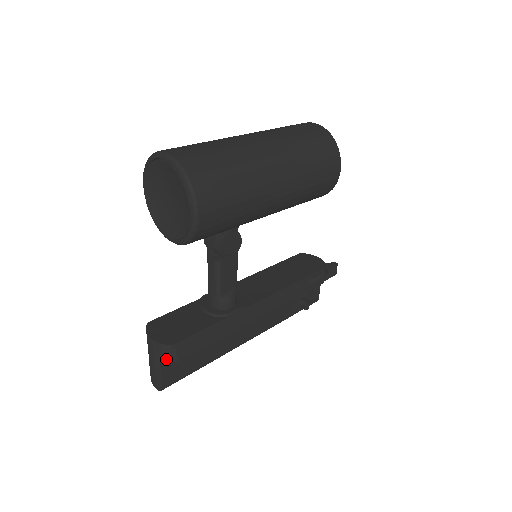
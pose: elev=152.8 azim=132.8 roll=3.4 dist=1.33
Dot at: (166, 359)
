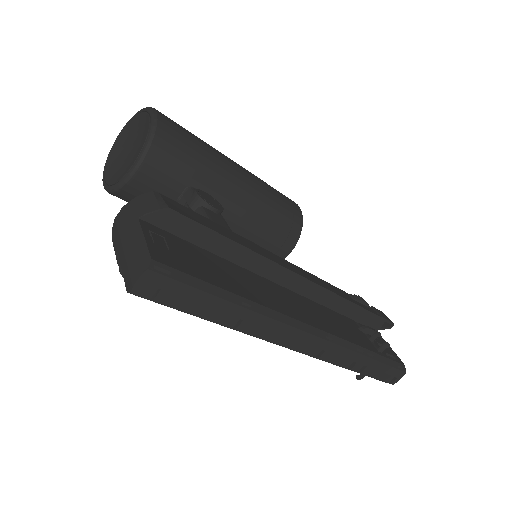
Dot at: (148, 210)
